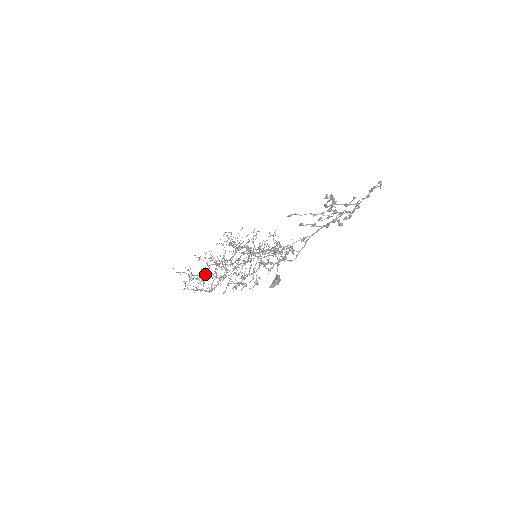
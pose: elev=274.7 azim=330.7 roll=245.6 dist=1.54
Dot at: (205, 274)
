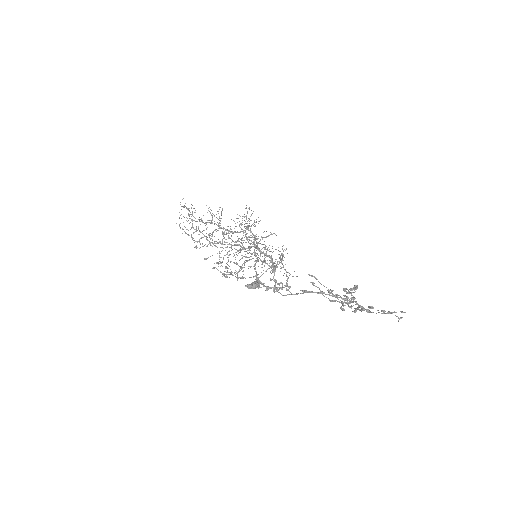
Dot at: (203, 230)
